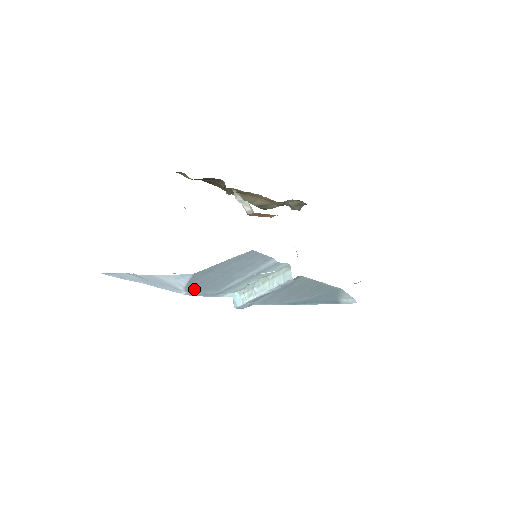
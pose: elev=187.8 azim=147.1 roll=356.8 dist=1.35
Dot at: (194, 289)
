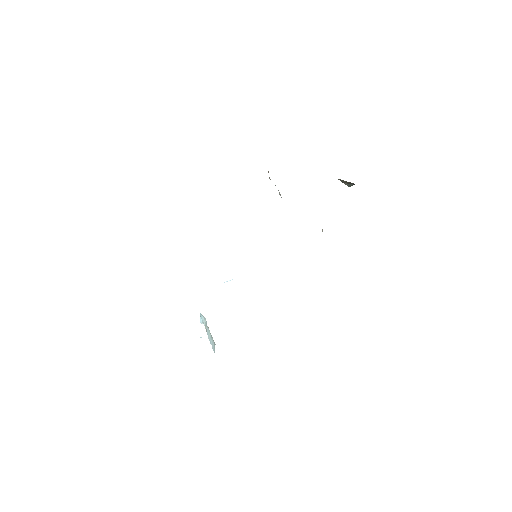
Dot at: occluded
